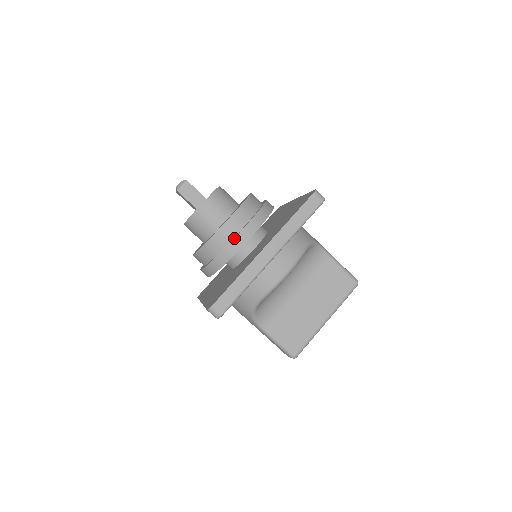
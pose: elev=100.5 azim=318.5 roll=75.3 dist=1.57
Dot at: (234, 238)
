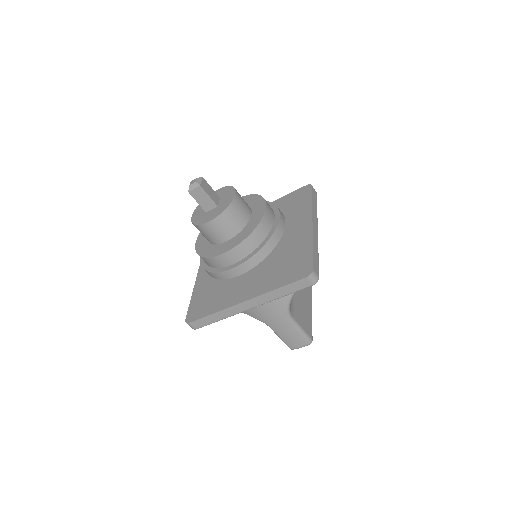
Dot at: (278, 221)
